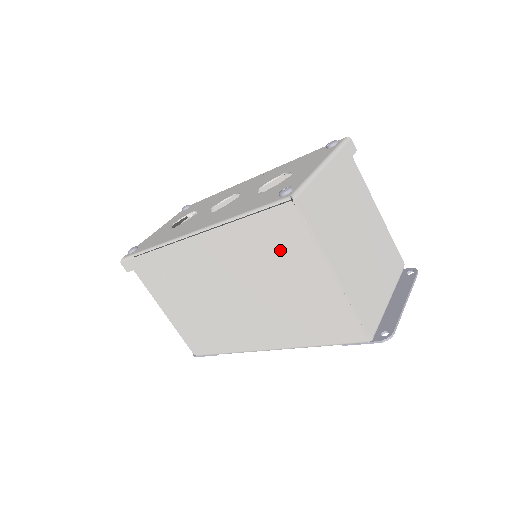
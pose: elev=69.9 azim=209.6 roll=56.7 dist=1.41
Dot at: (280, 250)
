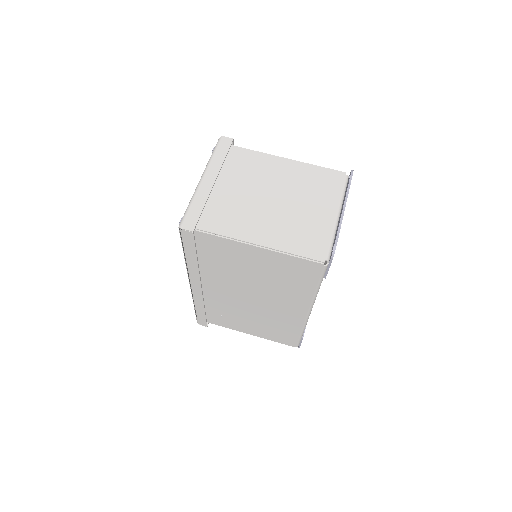
Dot at: (221, 255)
